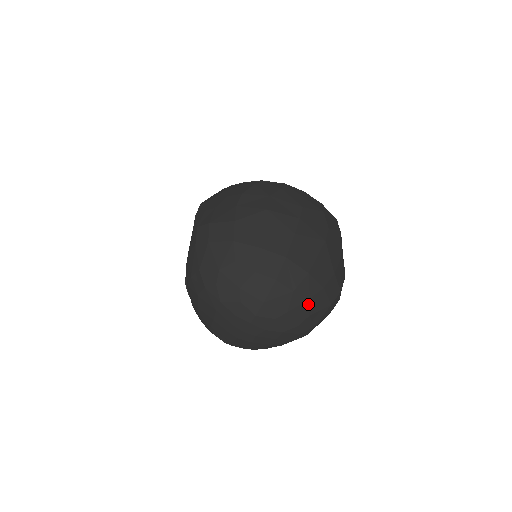
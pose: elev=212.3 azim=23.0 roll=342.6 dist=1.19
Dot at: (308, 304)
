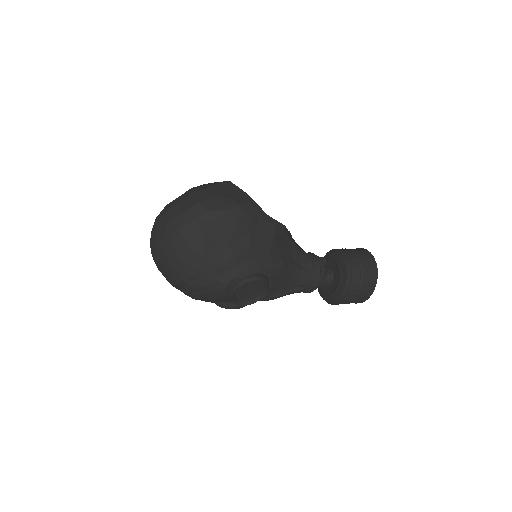
Dot at: (166, 217)
